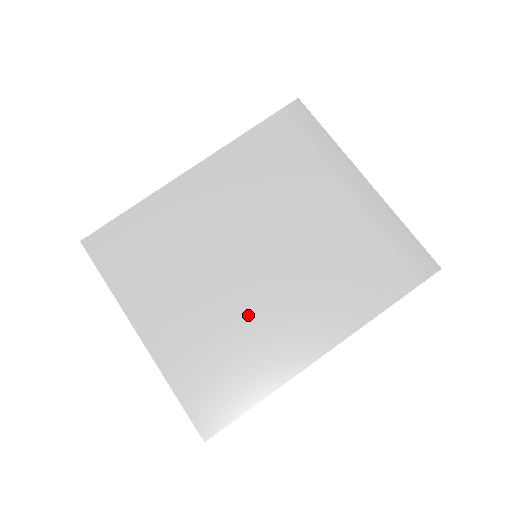
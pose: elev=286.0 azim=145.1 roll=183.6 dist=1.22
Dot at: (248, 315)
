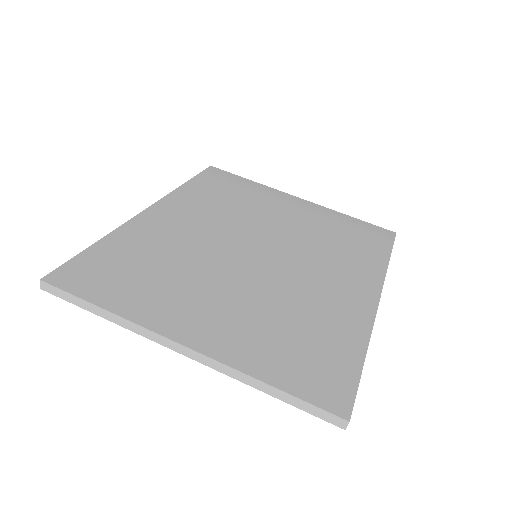
Dot at: (289, 293)
